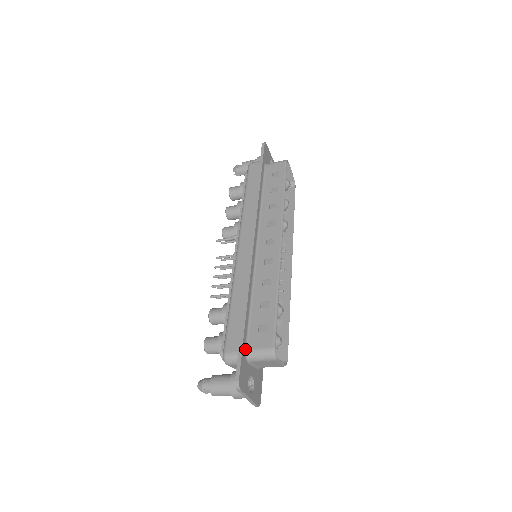
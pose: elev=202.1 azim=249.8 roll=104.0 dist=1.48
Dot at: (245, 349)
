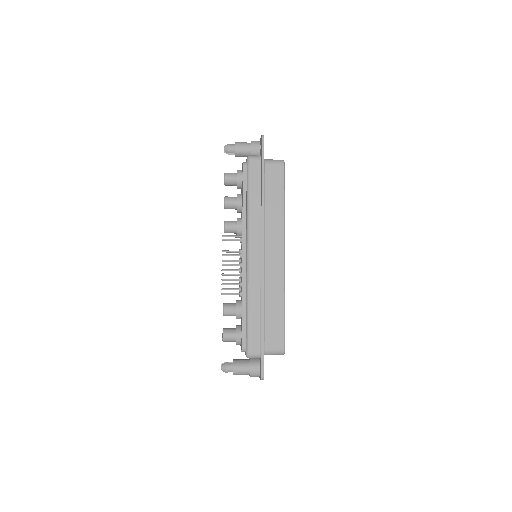
Dot at: (263, 350)
